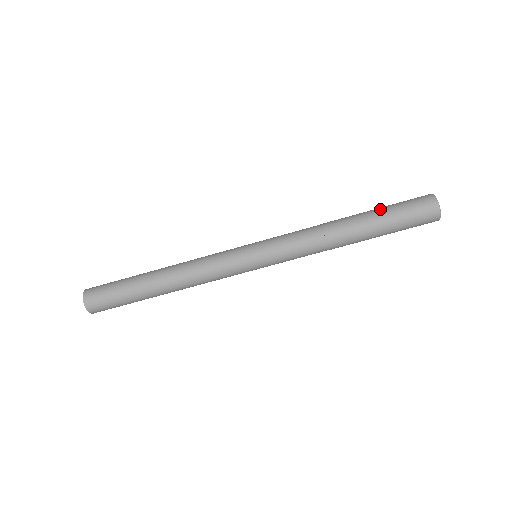
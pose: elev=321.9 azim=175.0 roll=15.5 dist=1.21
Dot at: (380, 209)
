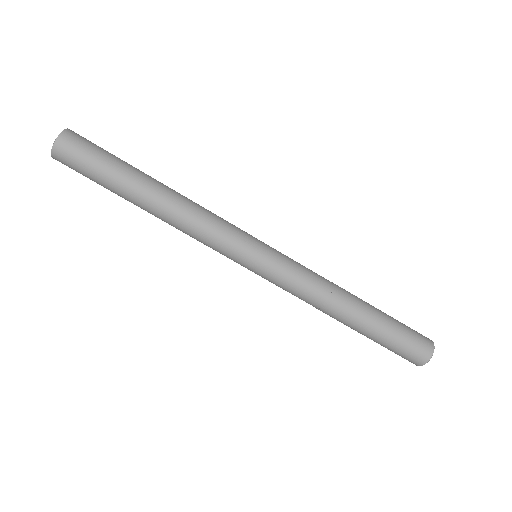
Dot at: (388, 319)
